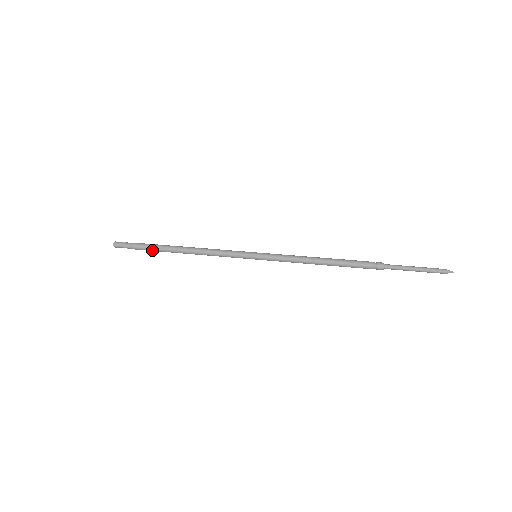
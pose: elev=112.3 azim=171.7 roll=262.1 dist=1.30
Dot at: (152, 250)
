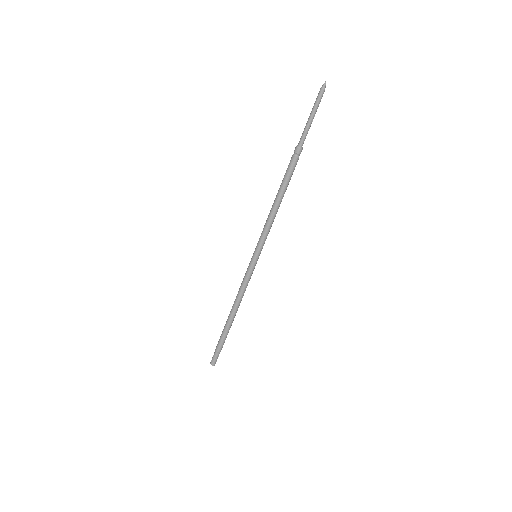
Dot at: occluded
